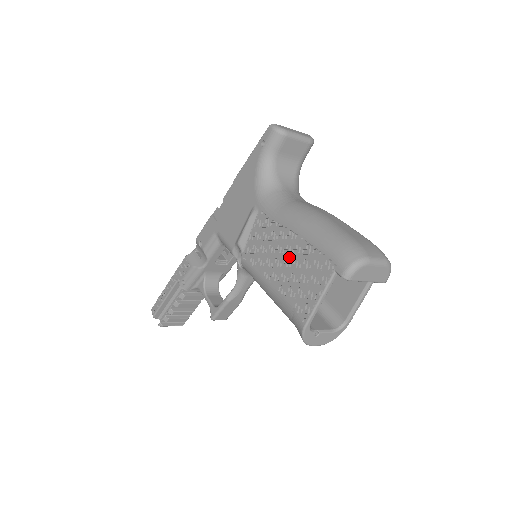
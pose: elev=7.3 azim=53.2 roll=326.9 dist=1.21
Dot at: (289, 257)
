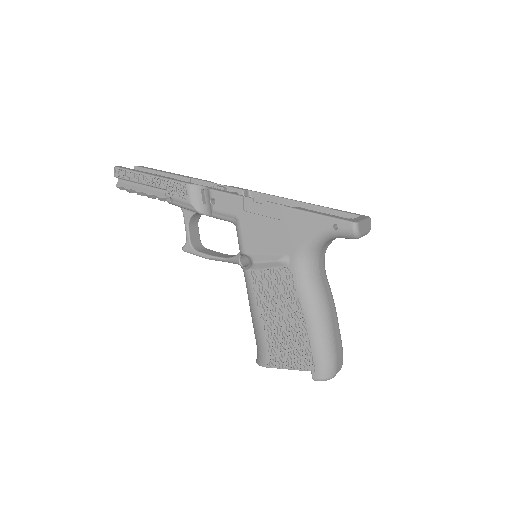
Dot at: (288, 327)
